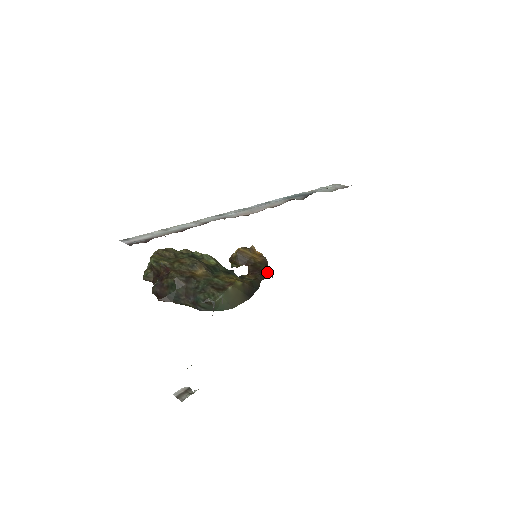
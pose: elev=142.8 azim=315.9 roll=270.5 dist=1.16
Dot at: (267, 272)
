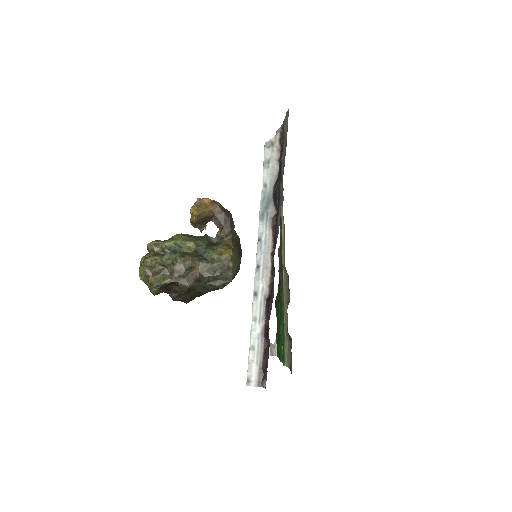
Dot at: (231, 217)
